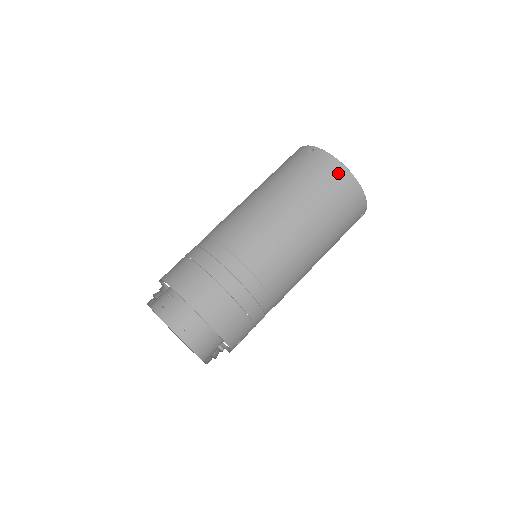
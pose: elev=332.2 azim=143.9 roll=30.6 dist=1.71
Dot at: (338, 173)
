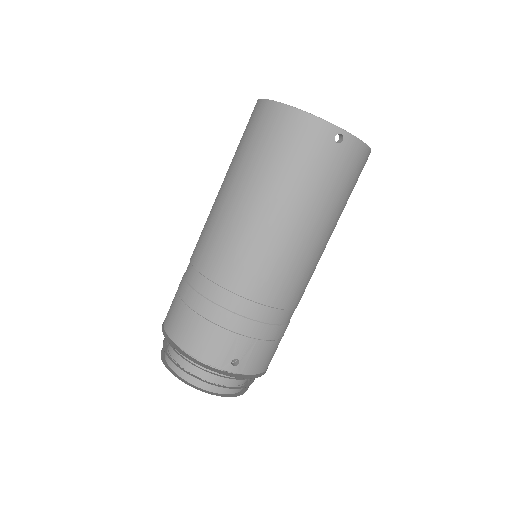
Dot at: (262, 113)
